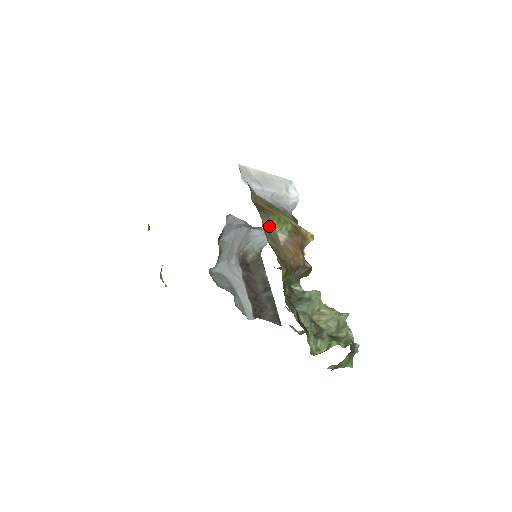
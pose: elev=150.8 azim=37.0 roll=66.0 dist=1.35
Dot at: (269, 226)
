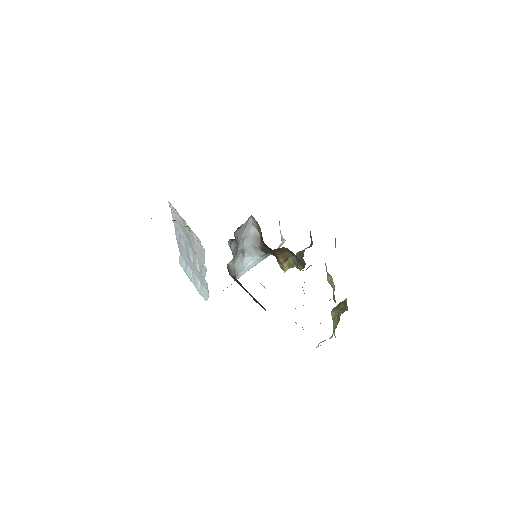
Dot at: occluded
